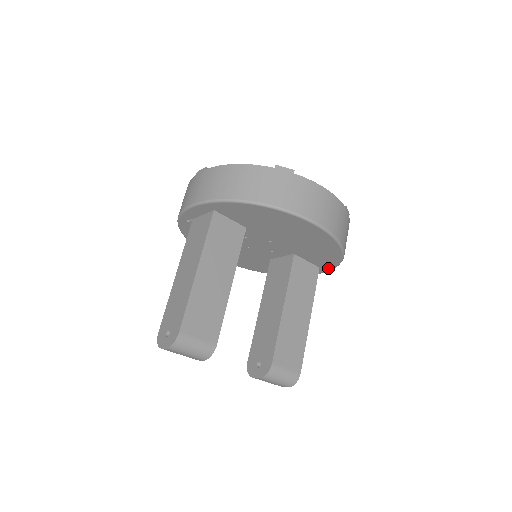
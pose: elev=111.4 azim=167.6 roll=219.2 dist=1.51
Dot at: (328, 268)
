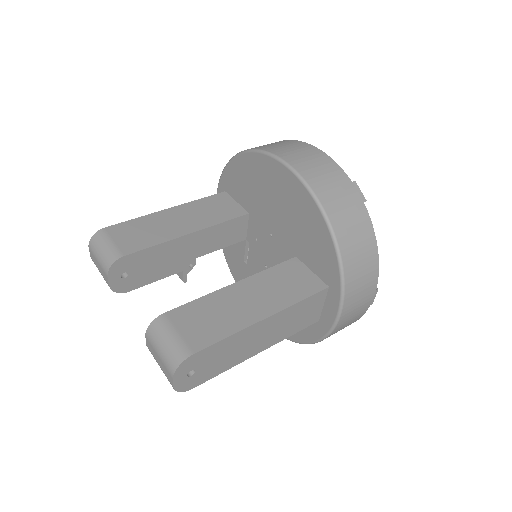
Dot at: (336, 283)
